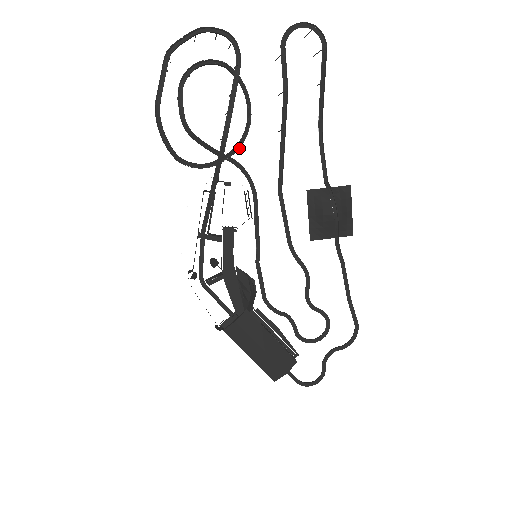
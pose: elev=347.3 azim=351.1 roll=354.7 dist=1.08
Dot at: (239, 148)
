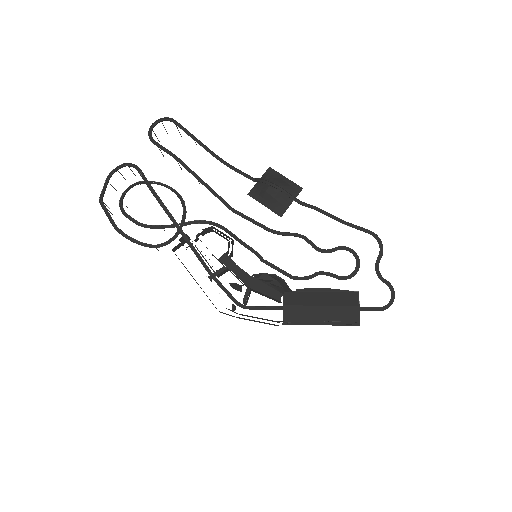
Dot at: (186, 212)
